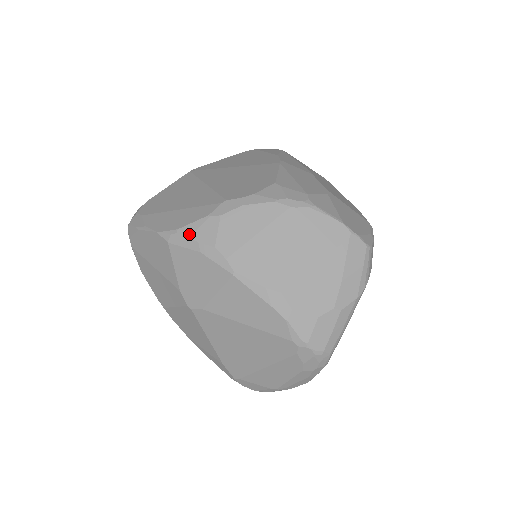
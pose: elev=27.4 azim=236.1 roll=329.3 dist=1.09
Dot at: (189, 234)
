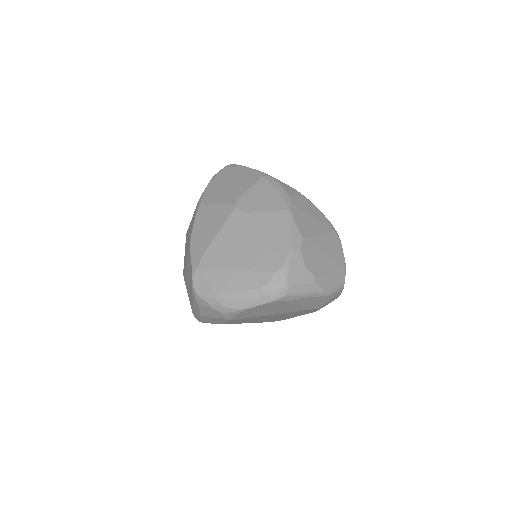
Dot at: (280, 183)
